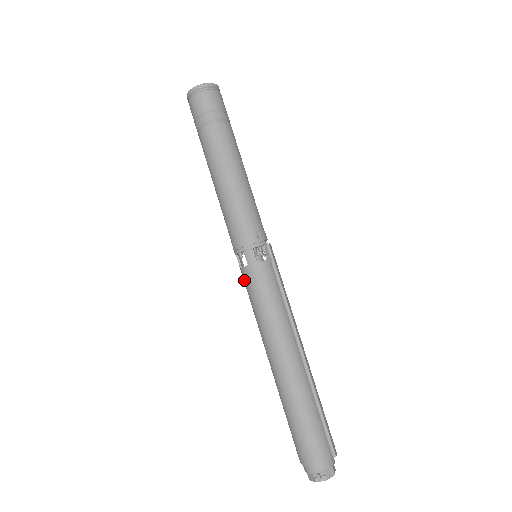
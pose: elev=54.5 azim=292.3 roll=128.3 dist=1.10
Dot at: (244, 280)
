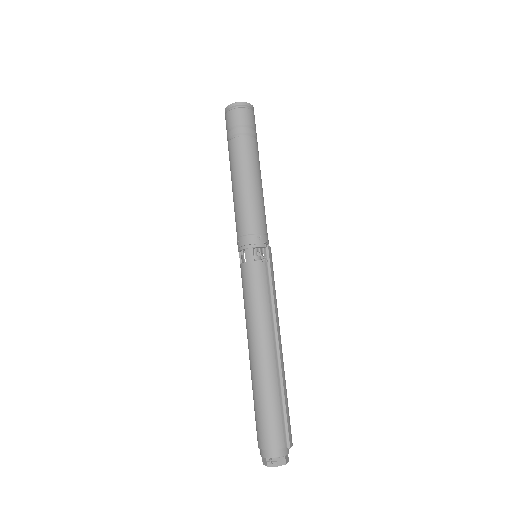
Dot at: (241, 275)
